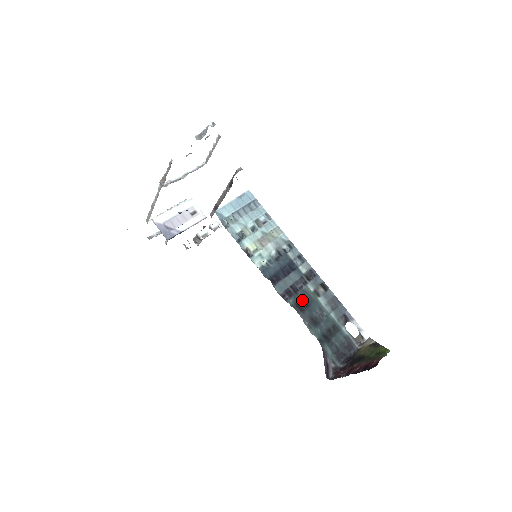
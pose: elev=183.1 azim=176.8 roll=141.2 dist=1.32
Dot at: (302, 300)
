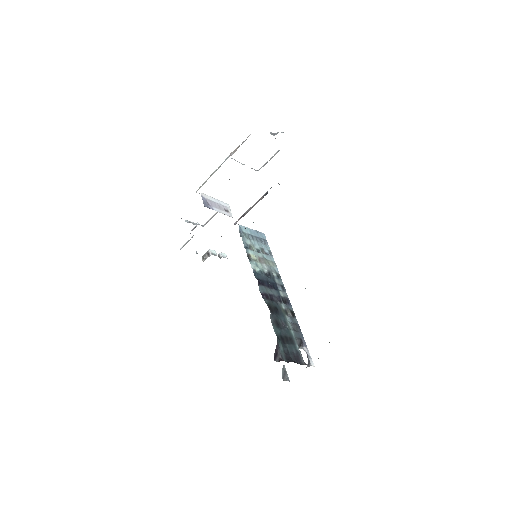
Dot at: (274, 307)
